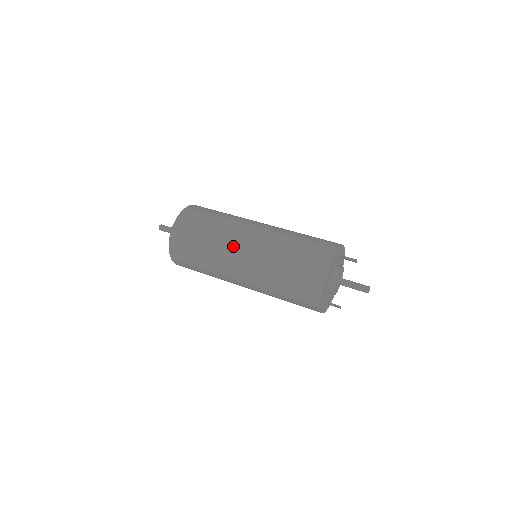
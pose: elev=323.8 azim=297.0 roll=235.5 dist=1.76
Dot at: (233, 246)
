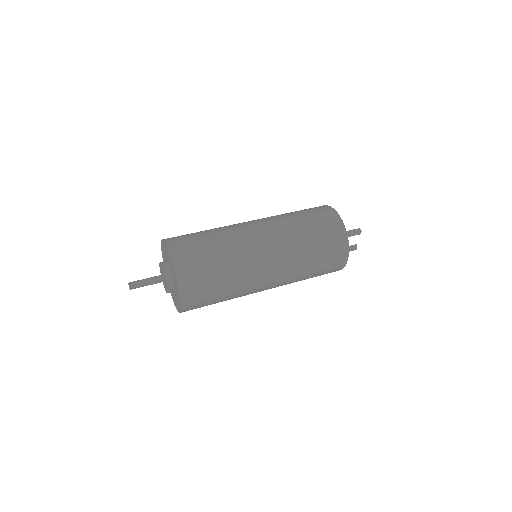
Dot at: (246, 232)
